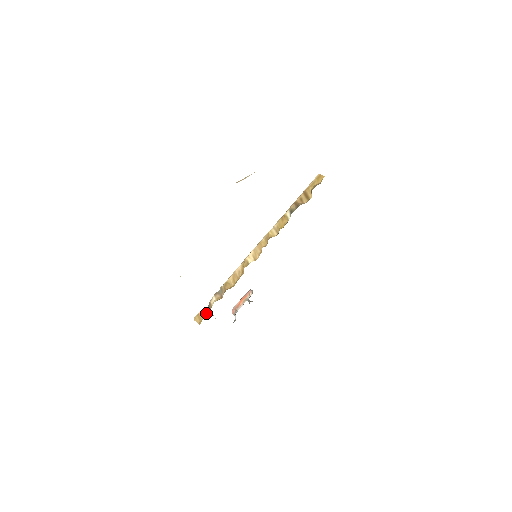
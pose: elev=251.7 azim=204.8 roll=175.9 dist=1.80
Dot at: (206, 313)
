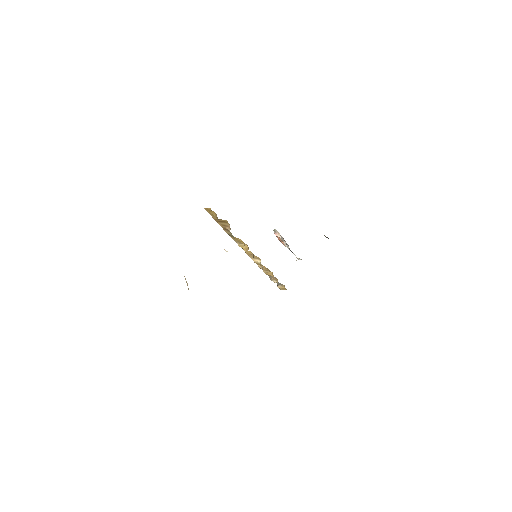
Dot at: (281, 285)
